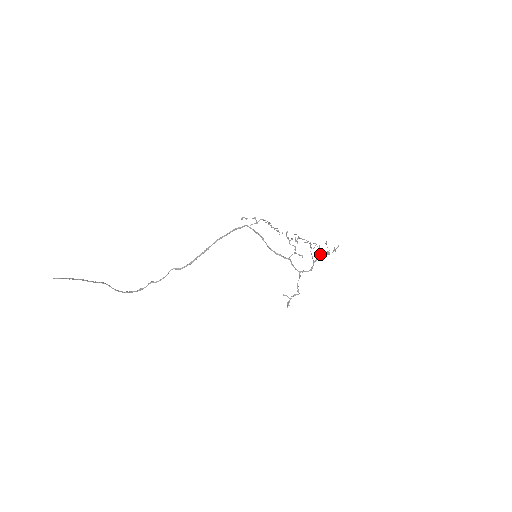
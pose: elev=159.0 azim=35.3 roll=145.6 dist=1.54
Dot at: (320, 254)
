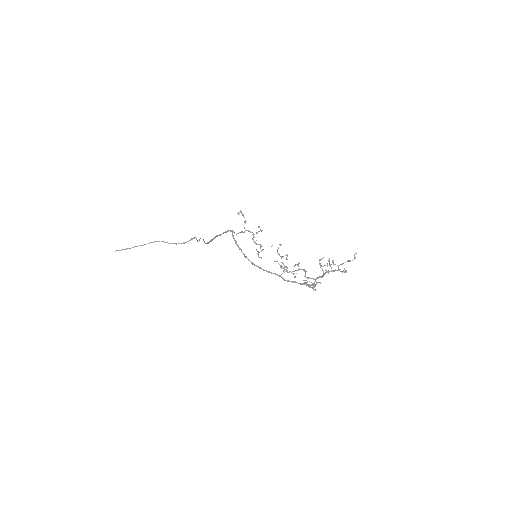
Dot at: (323, 273)
